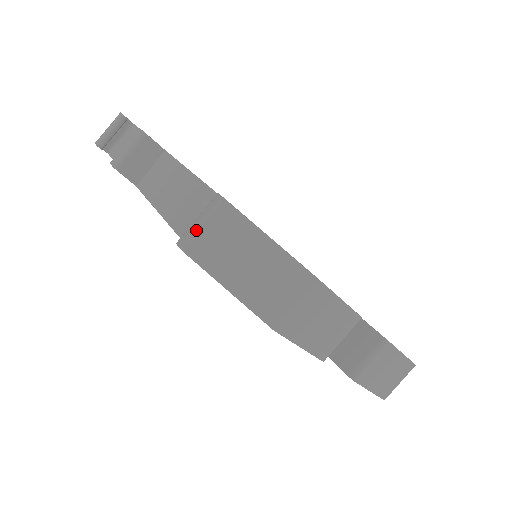
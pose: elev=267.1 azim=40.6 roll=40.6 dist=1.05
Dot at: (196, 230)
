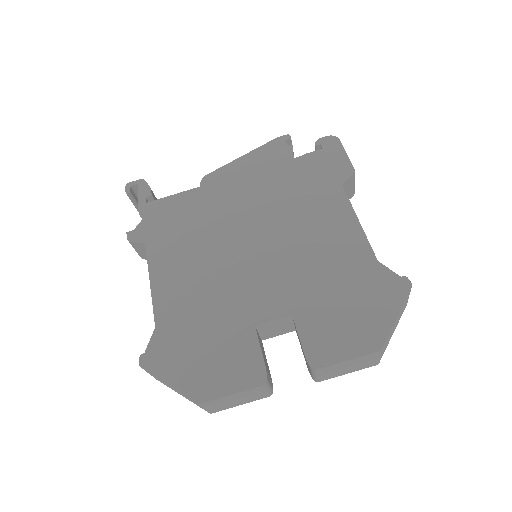
Dot at: occluded
